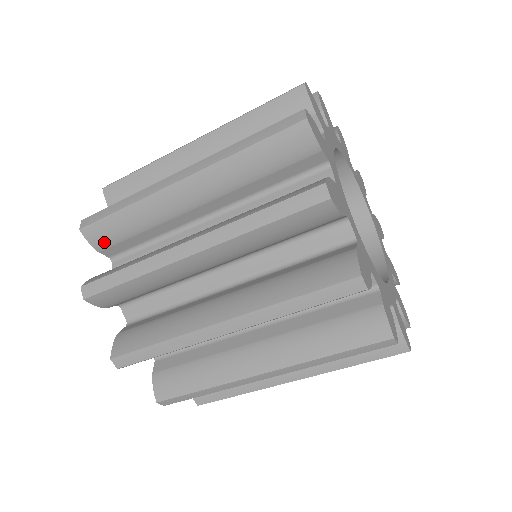
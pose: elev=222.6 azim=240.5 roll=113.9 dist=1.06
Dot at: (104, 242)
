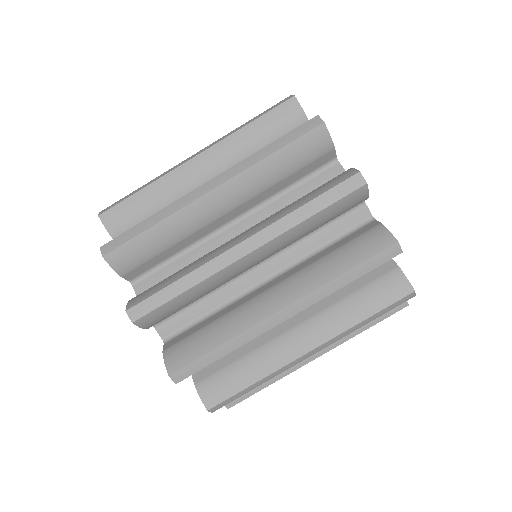
Dot at: occluded
